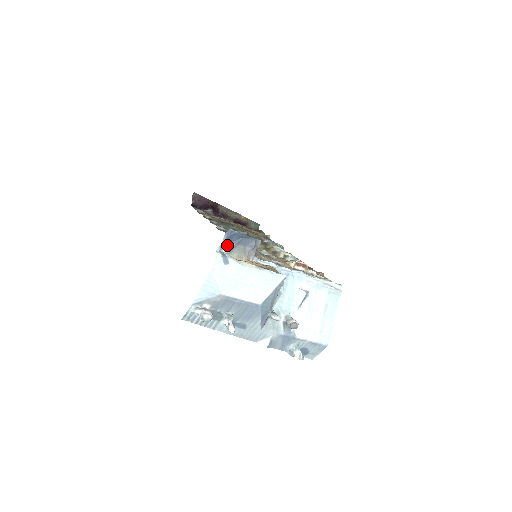
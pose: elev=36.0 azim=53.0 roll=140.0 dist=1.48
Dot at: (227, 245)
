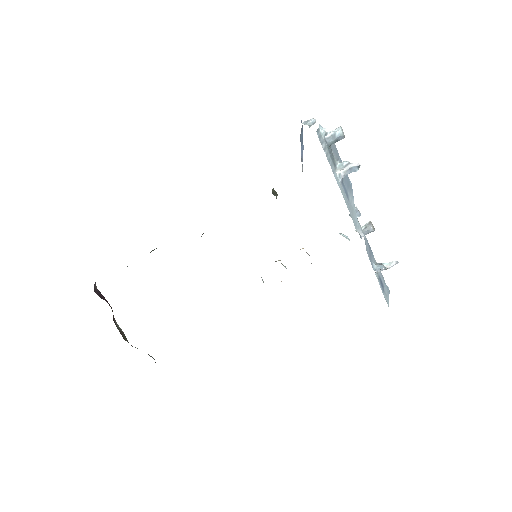
Dot at: (300, 135)
